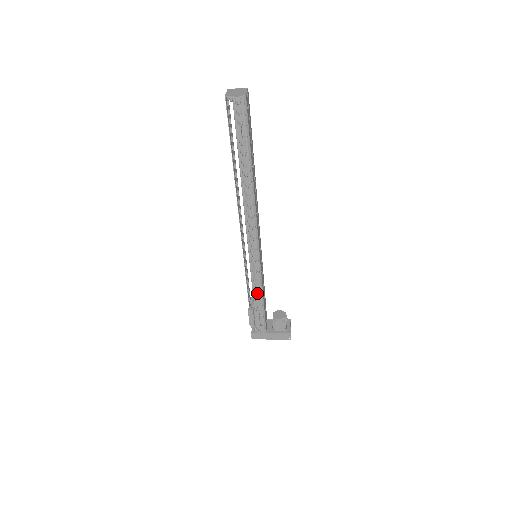
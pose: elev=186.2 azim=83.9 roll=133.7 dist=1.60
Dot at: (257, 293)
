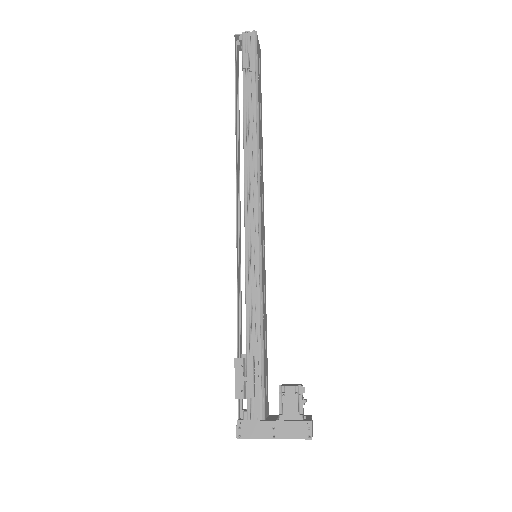
Dot at: (253, 317)
